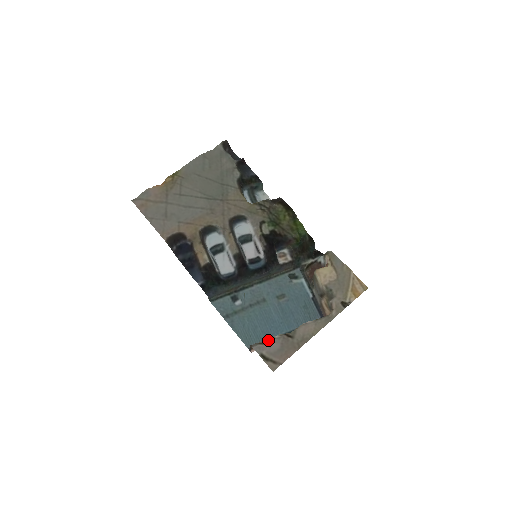
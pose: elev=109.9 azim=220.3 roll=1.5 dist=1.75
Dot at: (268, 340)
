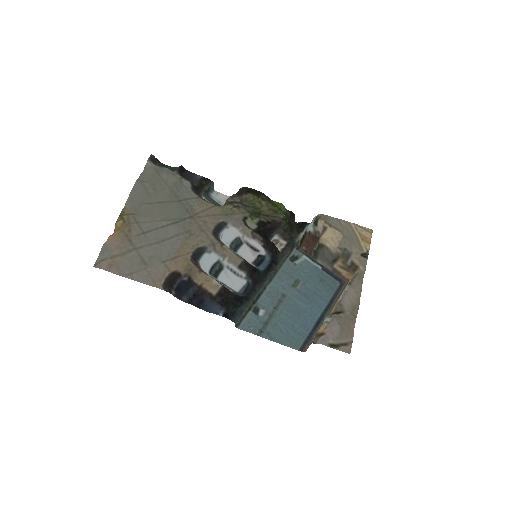
Dot at: (325, 328)
